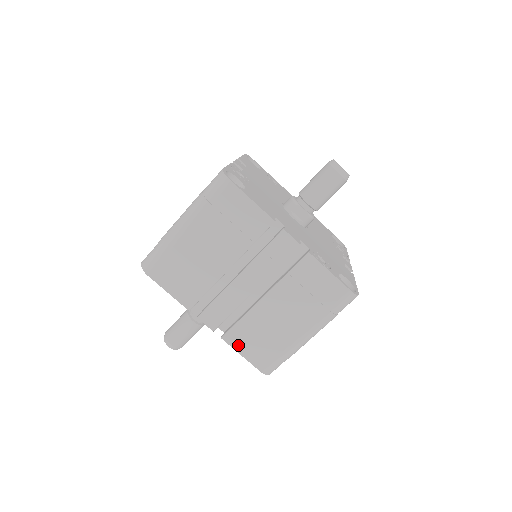
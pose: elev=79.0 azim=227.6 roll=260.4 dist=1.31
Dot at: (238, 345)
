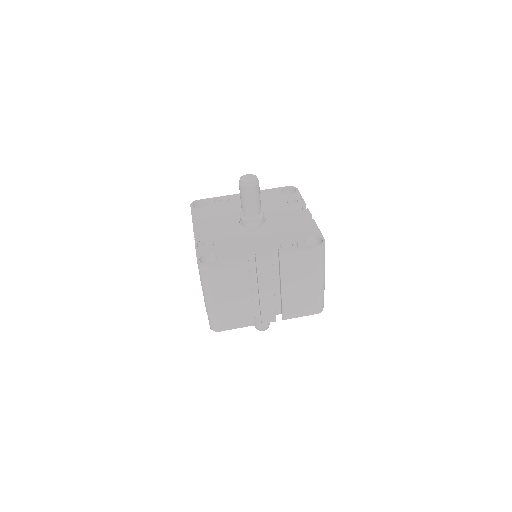
Dot at: (294, 315)
